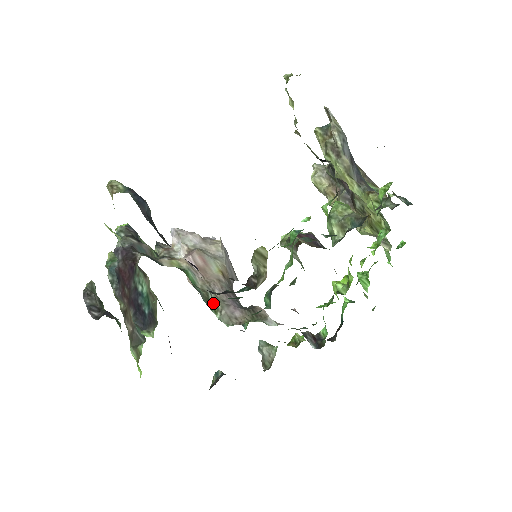
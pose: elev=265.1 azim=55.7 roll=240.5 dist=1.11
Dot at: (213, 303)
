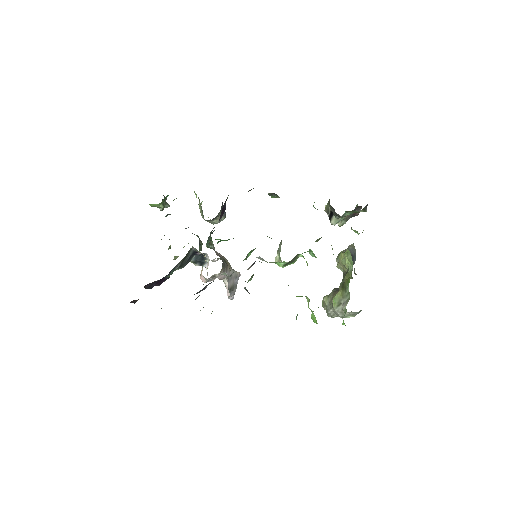
Dot at: (210, 248)
